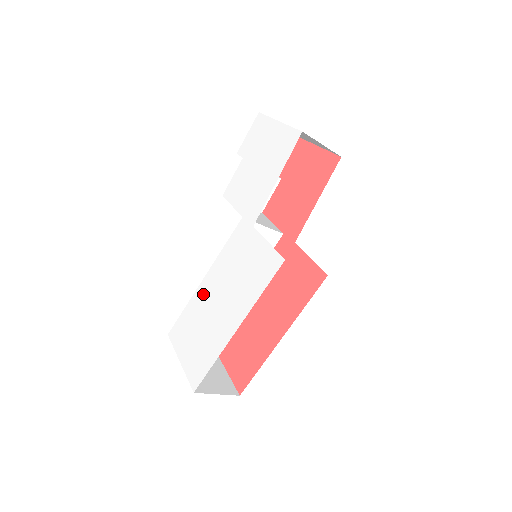
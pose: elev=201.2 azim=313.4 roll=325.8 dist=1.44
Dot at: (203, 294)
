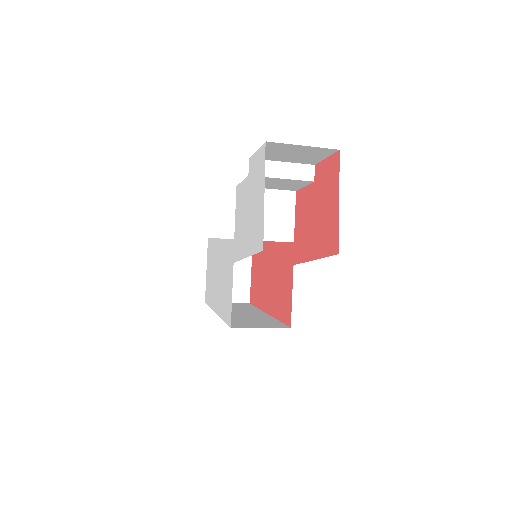
Dot at: (216, 251)
